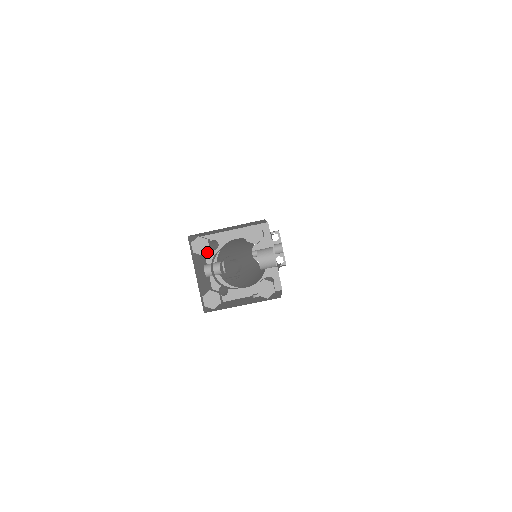
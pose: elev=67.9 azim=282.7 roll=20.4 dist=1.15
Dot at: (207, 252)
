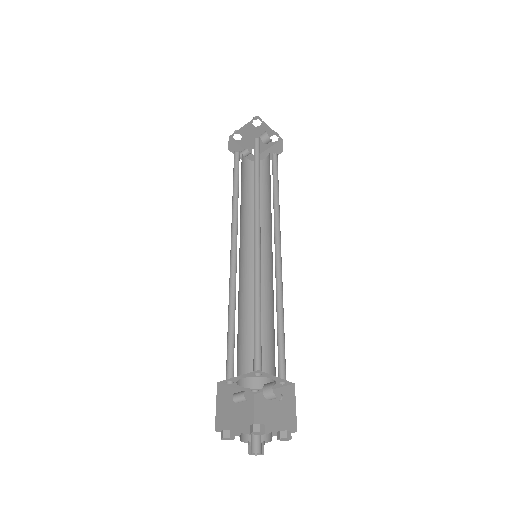
Dot at: (234, 432)
